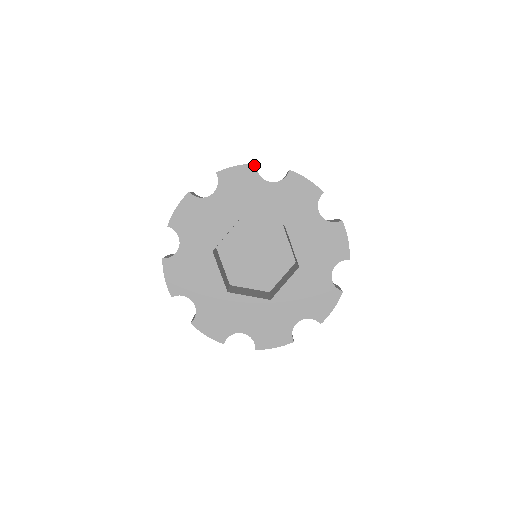
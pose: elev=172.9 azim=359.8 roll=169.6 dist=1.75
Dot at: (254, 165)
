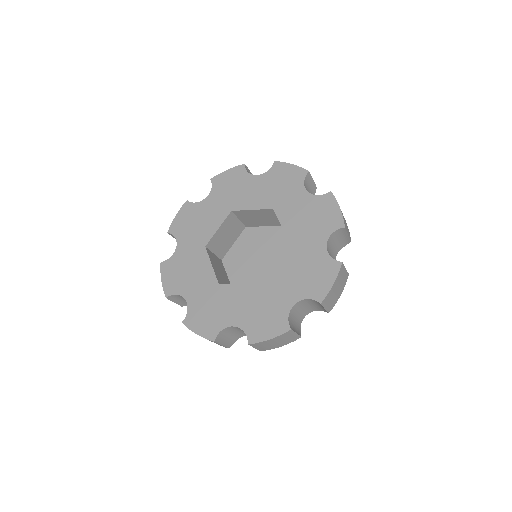
Dot at: (243, 165)
